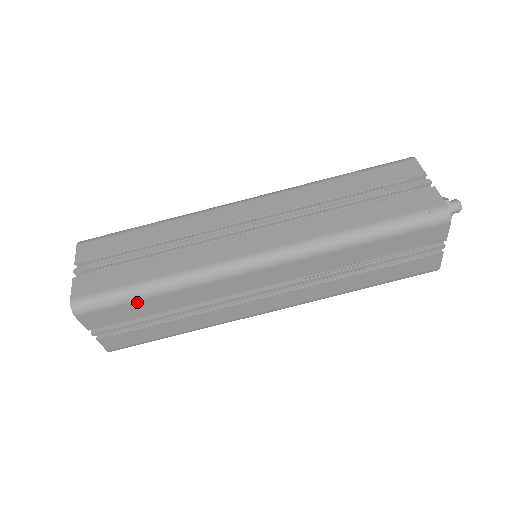
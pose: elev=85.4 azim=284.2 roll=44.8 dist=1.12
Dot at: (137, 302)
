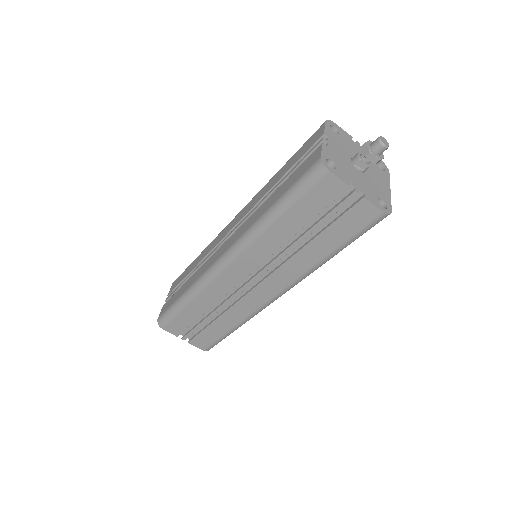
Dot at: (182, 311)
